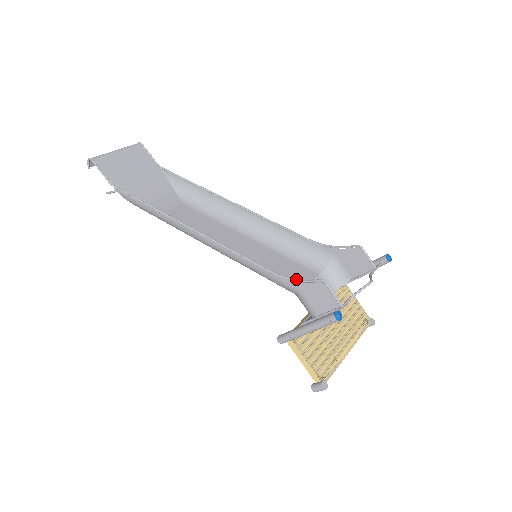
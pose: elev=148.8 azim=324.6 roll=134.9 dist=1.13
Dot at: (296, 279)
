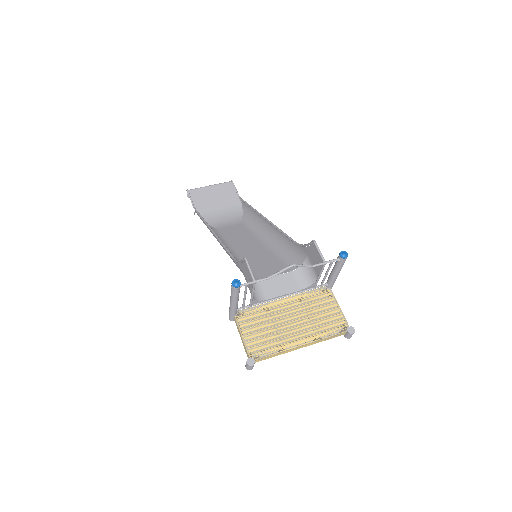
Dot at: (239, 261)
